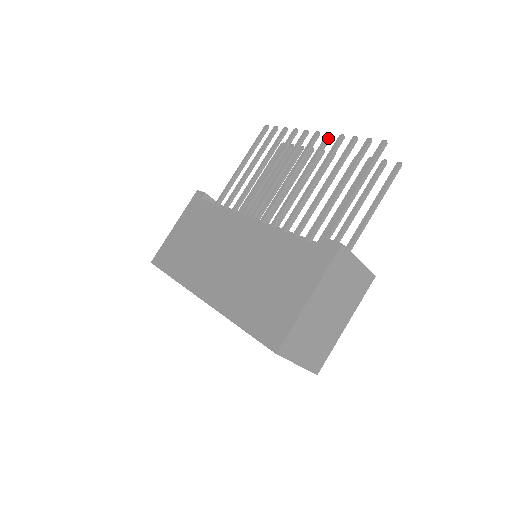
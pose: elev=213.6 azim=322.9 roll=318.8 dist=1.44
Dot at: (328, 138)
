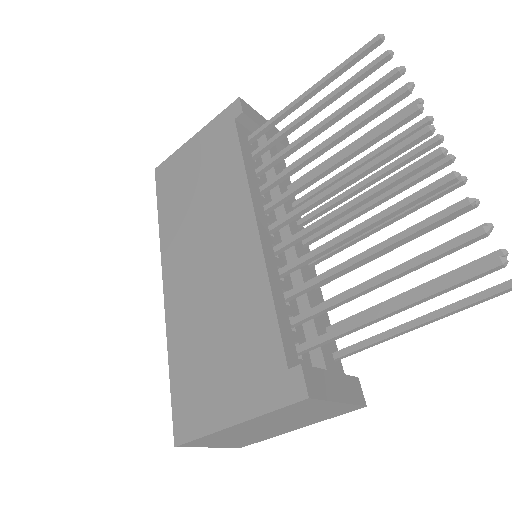
Dot at: (435, 158)
